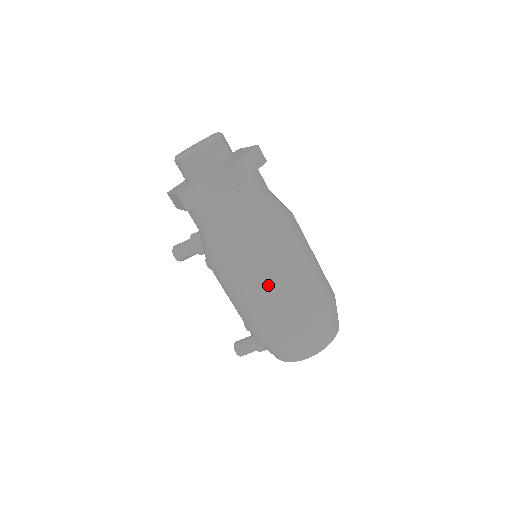
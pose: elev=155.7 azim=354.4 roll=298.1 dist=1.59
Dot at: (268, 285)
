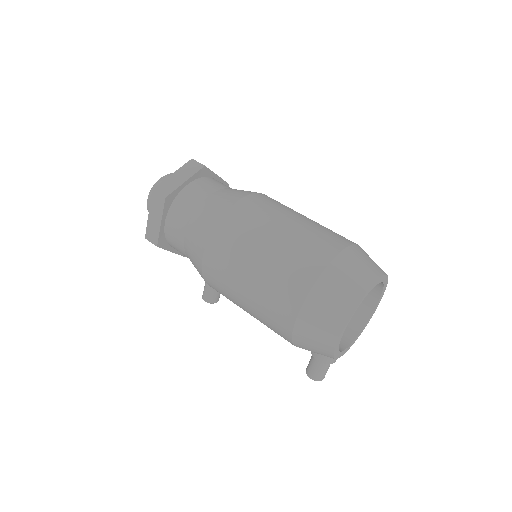
Dot at: (236, 268)
